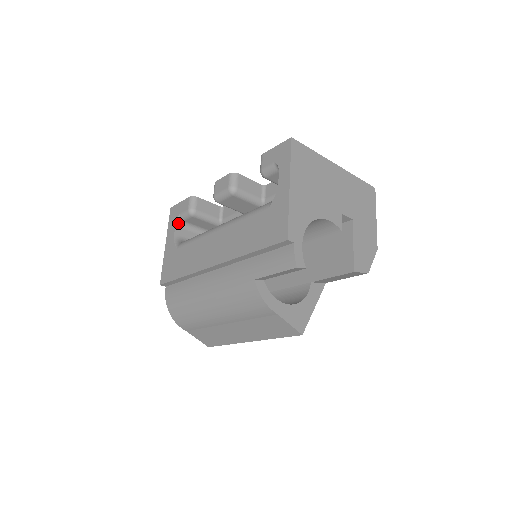
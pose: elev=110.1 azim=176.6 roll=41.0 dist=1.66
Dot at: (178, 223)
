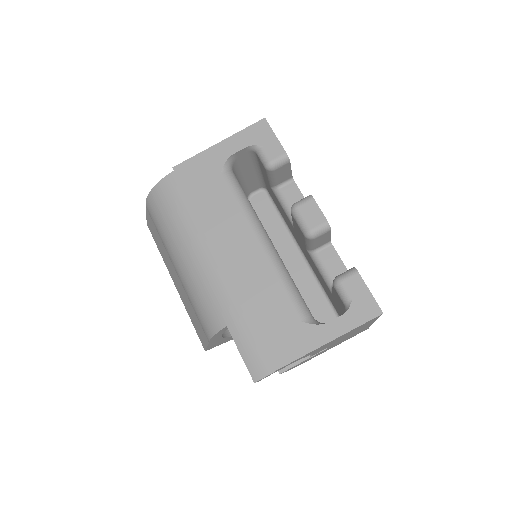
Dot at: (251, 147)
